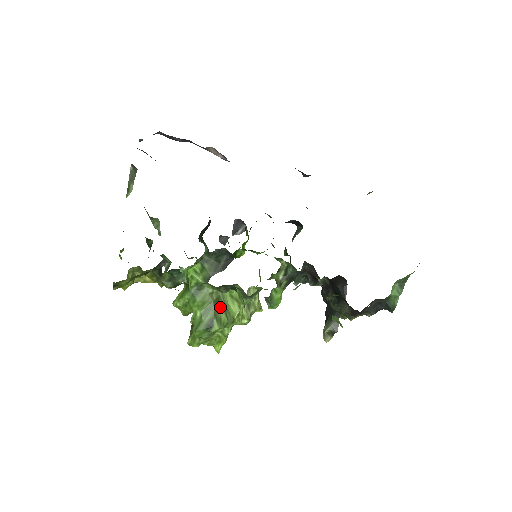
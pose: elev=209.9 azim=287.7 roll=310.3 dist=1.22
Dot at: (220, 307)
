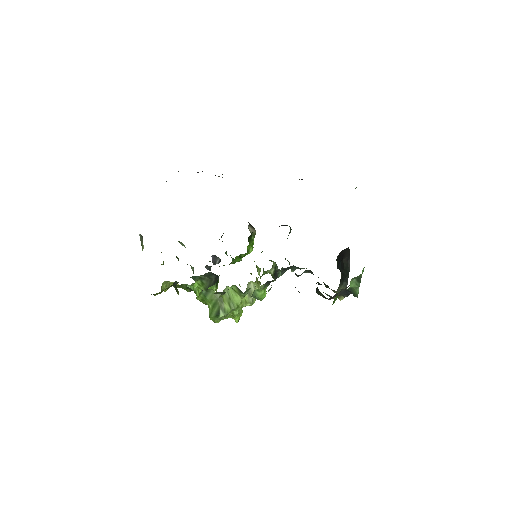
Dot at: (223, 302)
